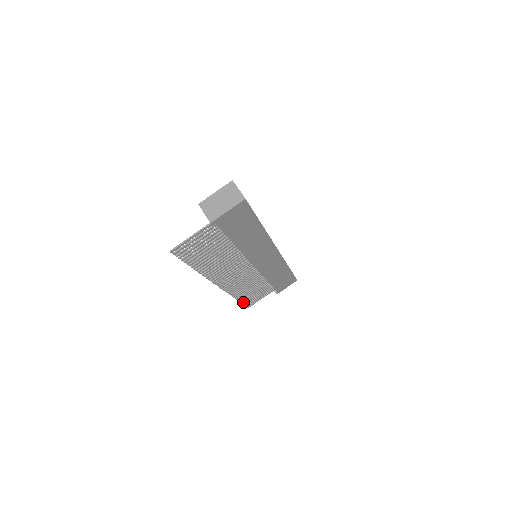
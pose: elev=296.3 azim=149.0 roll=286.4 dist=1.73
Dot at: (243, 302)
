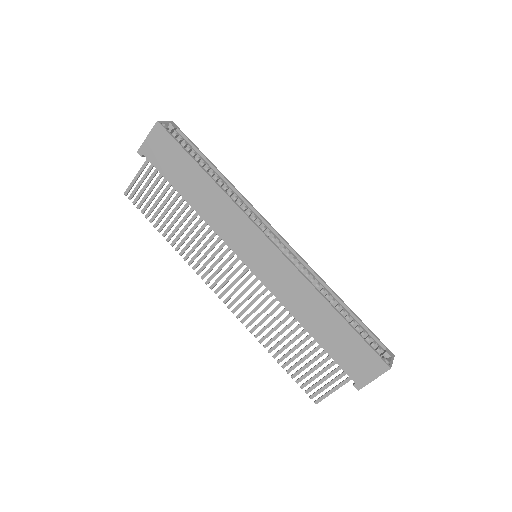
Dot at: (292, 374)
